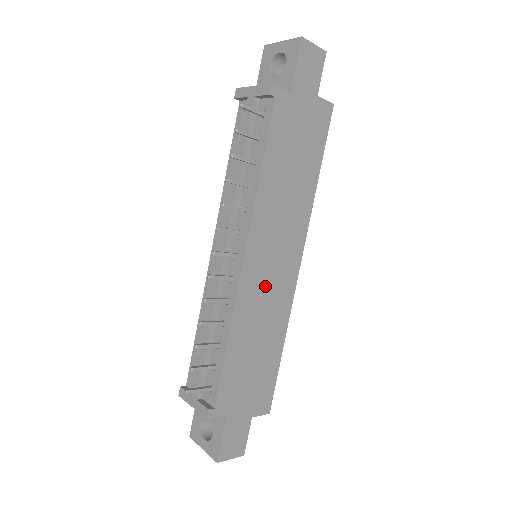
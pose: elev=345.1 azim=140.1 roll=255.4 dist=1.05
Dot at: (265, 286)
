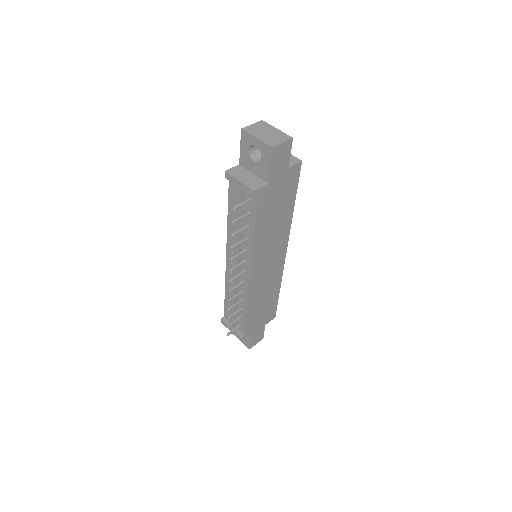
Dot at: (265, 277)
